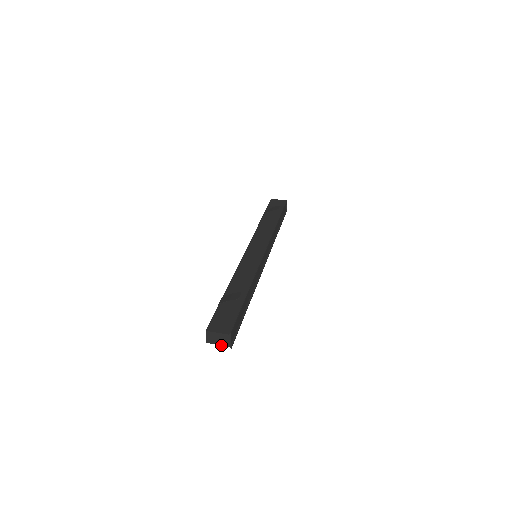
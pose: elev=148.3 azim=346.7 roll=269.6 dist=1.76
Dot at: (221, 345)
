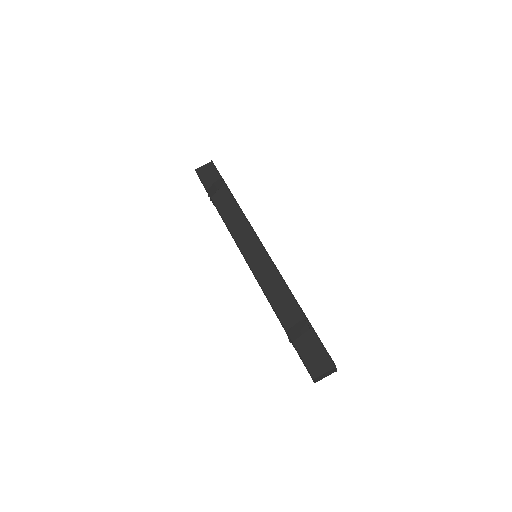
Dot at: occluded
